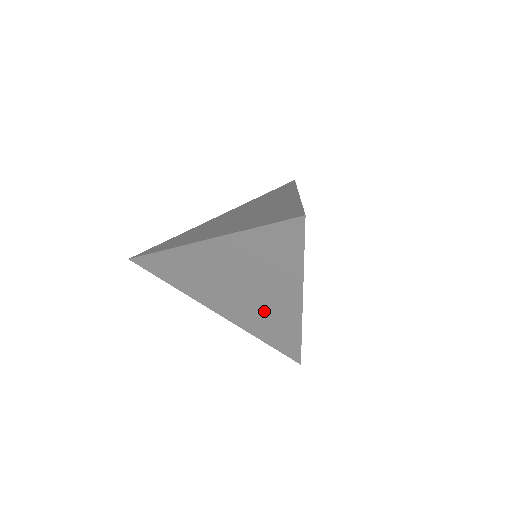
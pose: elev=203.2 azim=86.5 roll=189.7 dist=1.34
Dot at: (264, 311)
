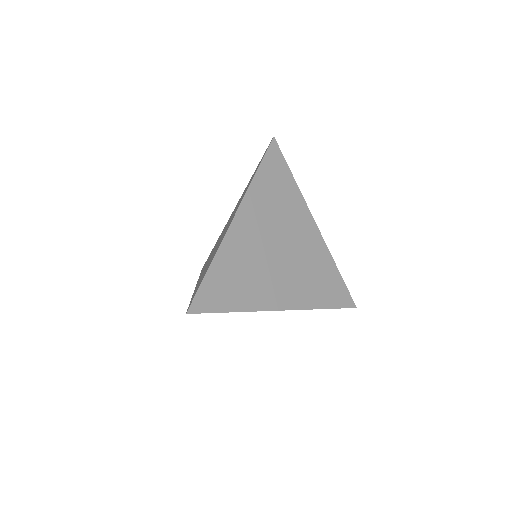
Dot at: occluded
